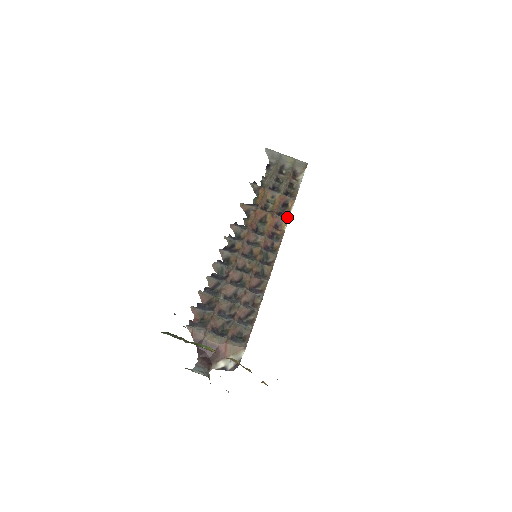
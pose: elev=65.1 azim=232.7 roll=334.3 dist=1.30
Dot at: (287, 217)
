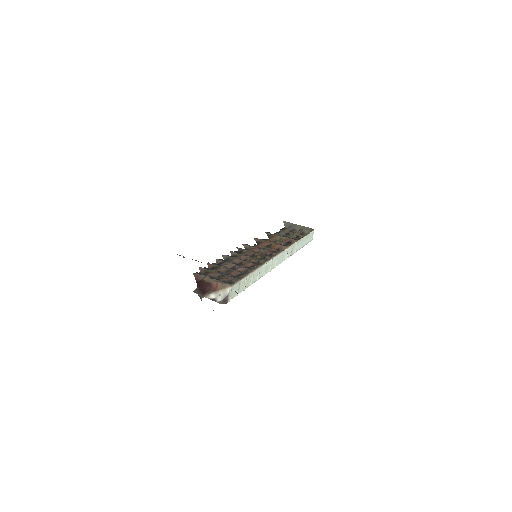
Dot at: (288, 247)
